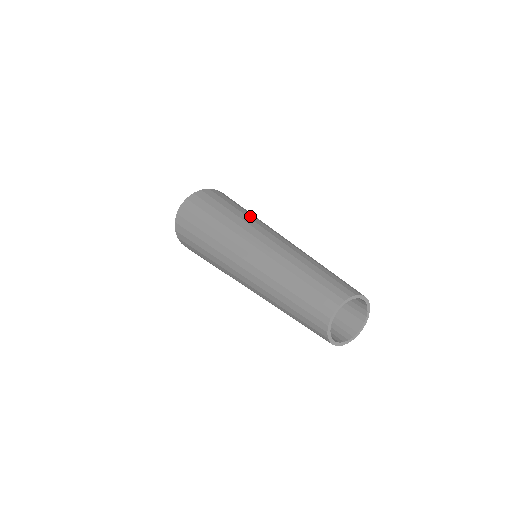
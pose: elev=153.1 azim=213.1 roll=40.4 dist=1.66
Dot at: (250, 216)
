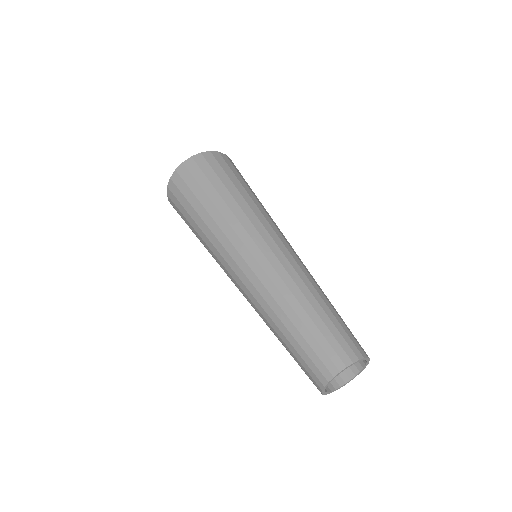
Dot at: (255, 209)
